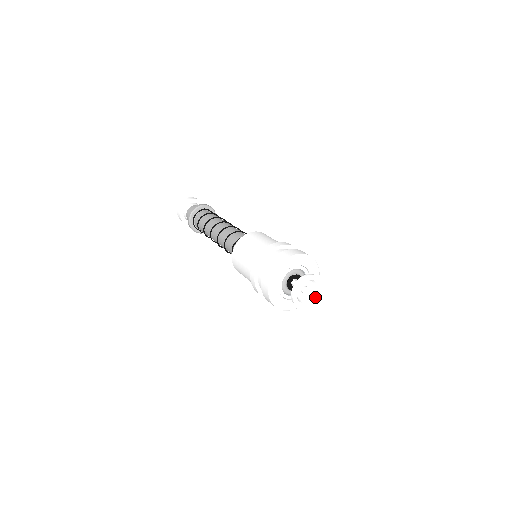
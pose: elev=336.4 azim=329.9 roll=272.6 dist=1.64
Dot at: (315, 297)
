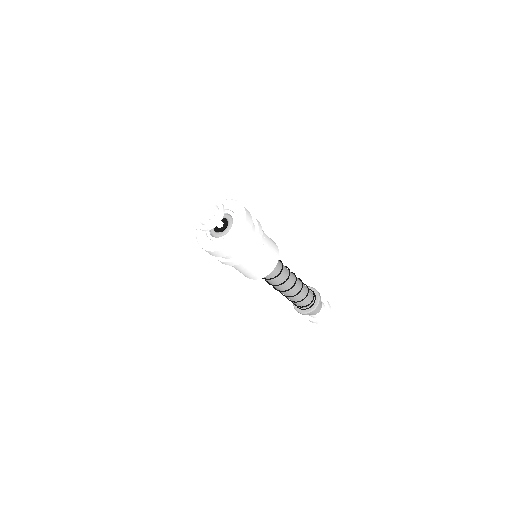
Dot at: (210, 225)
